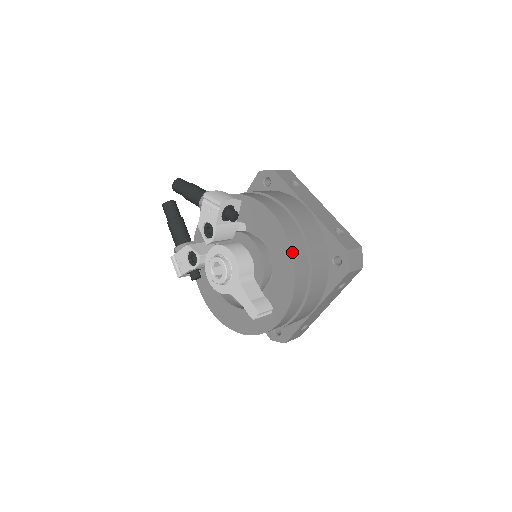
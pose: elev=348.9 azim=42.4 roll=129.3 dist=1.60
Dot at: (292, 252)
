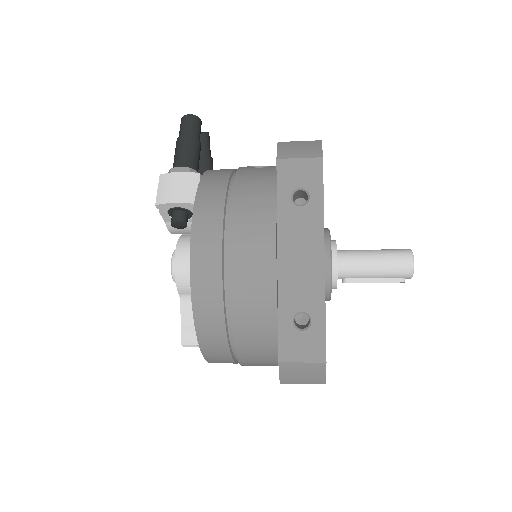
Dot at: (194, 323)
